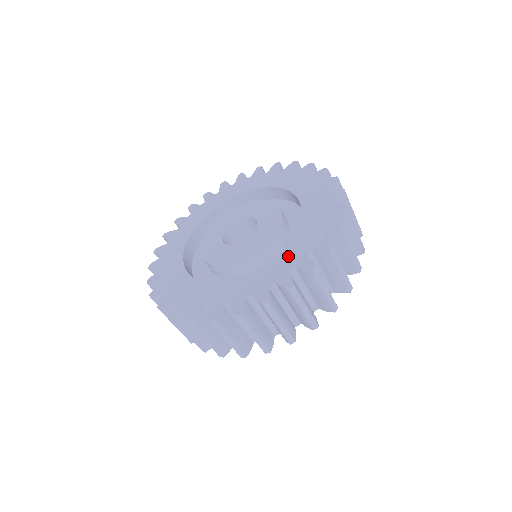
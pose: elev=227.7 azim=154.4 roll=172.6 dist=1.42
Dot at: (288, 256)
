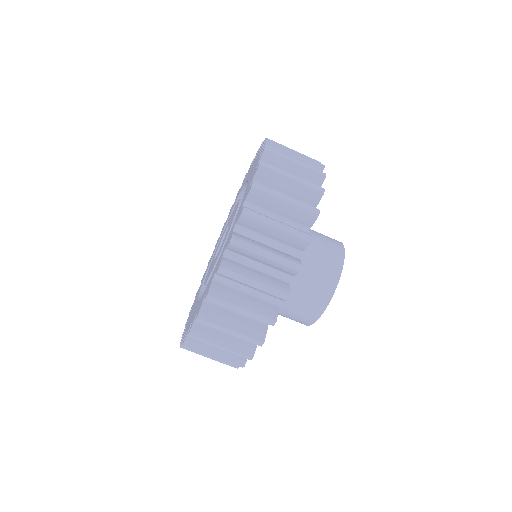
Dot at: (247, 189)
